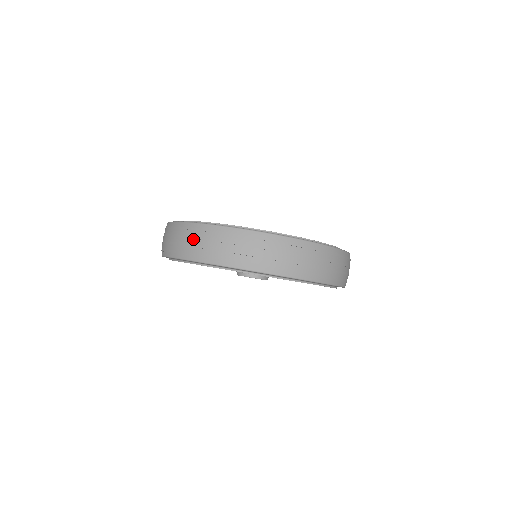
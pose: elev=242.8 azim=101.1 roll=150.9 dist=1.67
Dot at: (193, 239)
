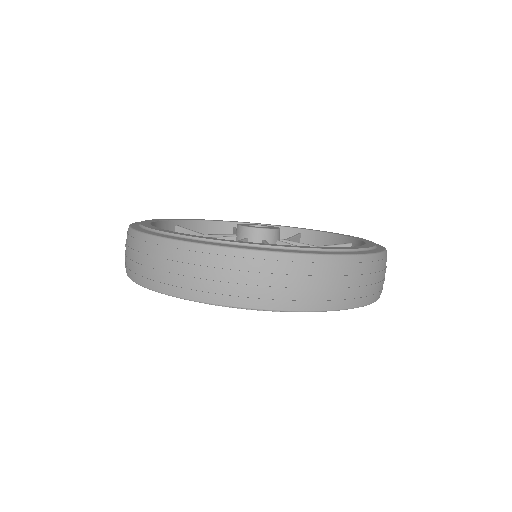
Dot at: (185, 268)
